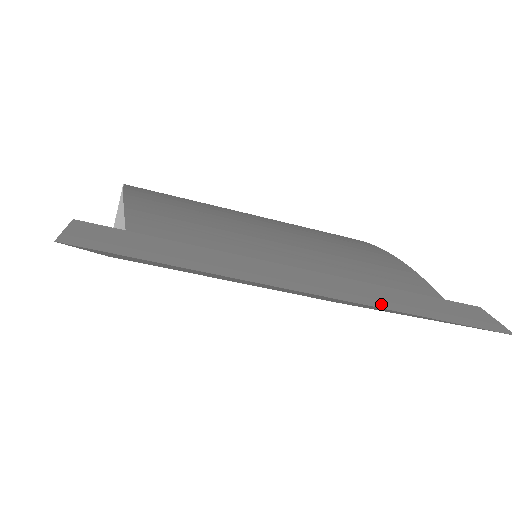
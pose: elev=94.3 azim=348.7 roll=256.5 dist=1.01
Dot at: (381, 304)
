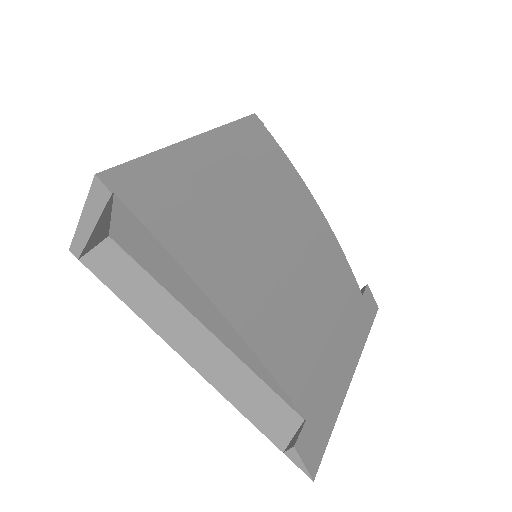
Dot at: (361, 345)
